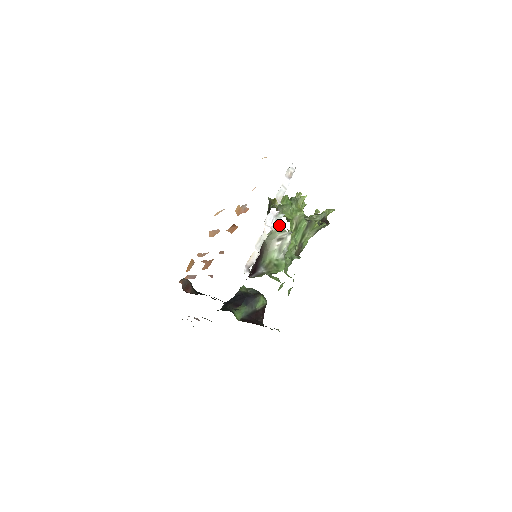
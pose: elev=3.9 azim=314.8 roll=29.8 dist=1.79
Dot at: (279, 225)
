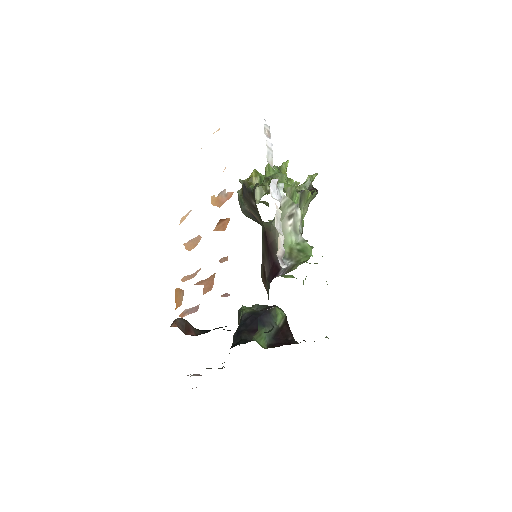
Dot at: (285, 197)
